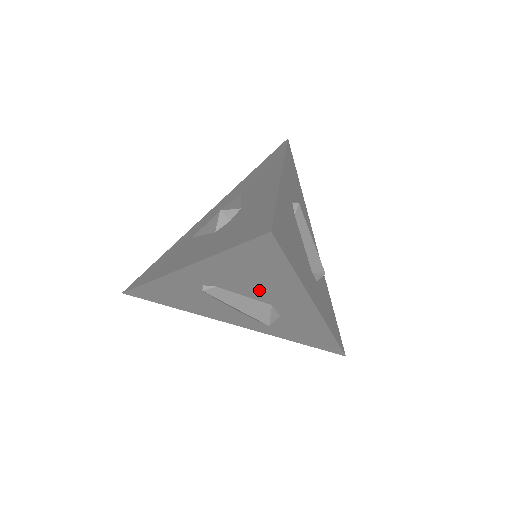
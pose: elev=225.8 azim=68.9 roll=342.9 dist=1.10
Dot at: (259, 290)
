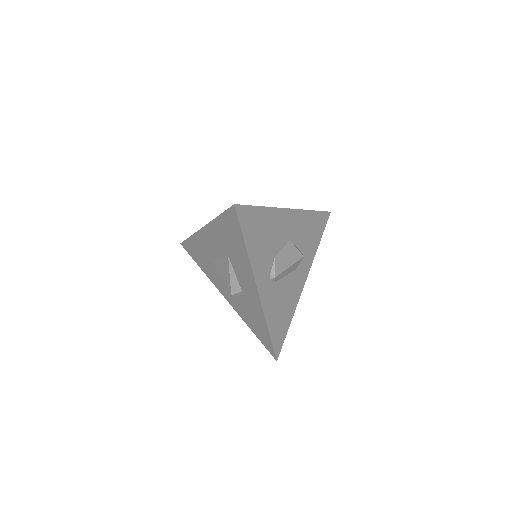
Dot at: occluded
